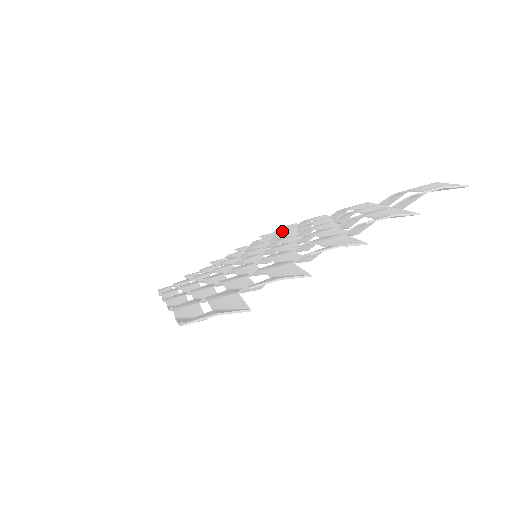
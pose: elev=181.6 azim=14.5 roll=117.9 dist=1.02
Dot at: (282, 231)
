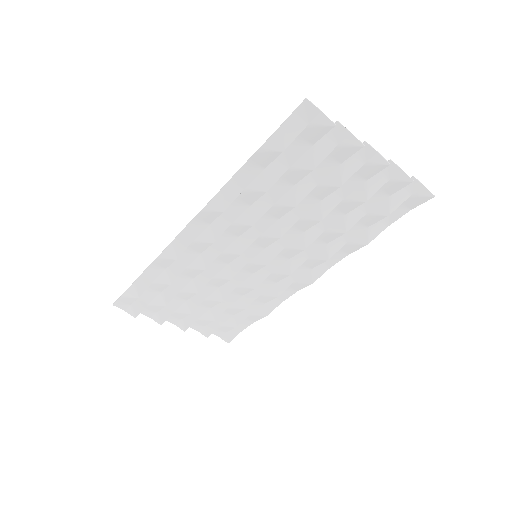
Dot at: occluded
